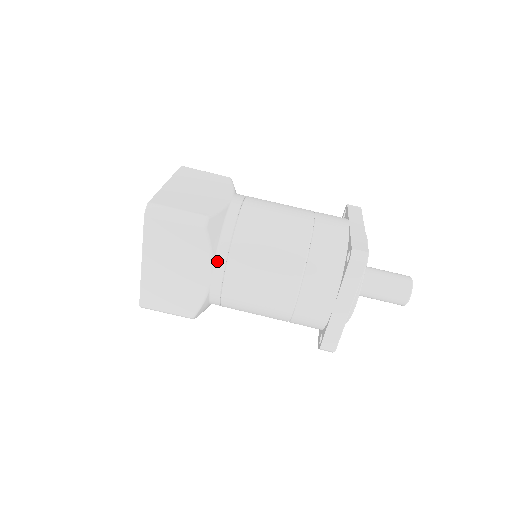
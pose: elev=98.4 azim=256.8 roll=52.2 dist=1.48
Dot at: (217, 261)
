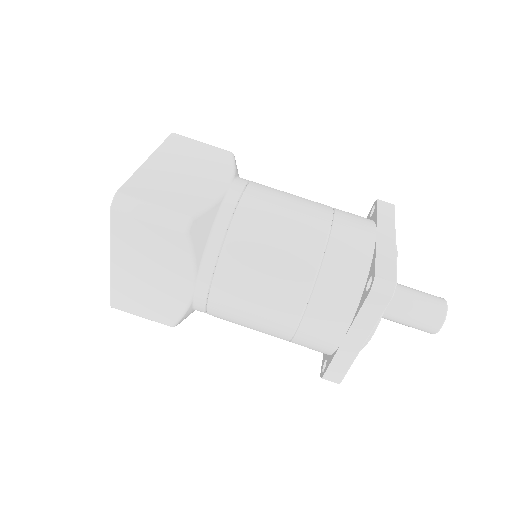
Dot at: (202, 270)
